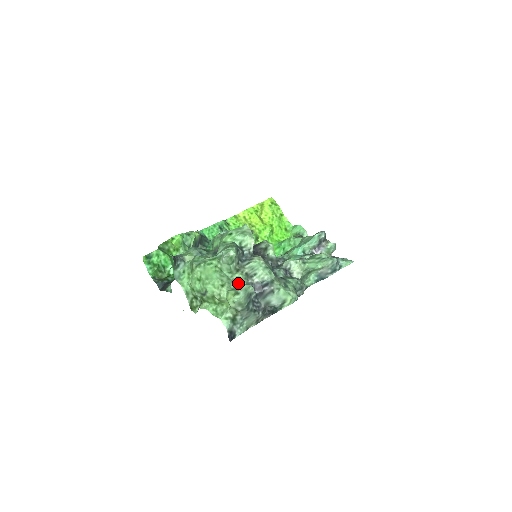
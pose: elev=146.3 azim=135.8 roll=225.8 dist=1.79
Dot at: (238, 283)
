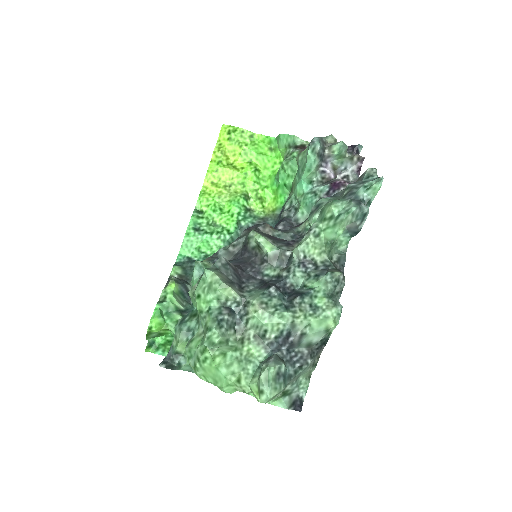
Dot at: (254, 358)
